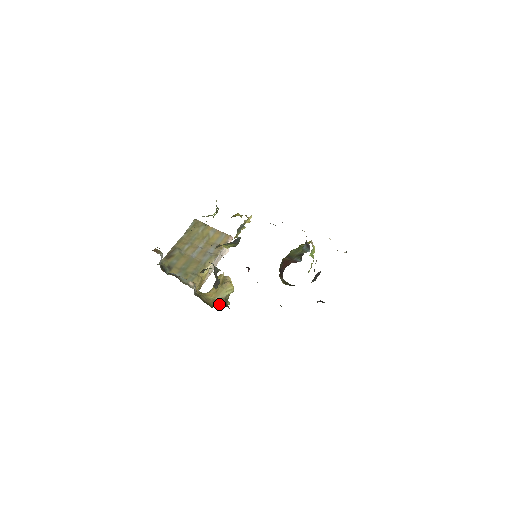
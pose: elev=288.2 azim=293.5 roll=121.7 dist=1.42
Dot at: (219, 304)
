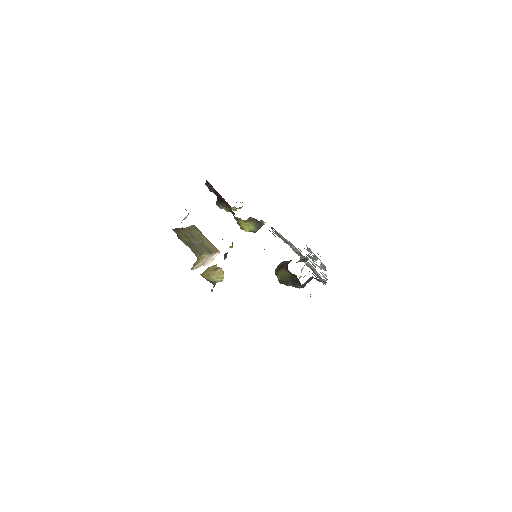
Dot at: (211, 282)
